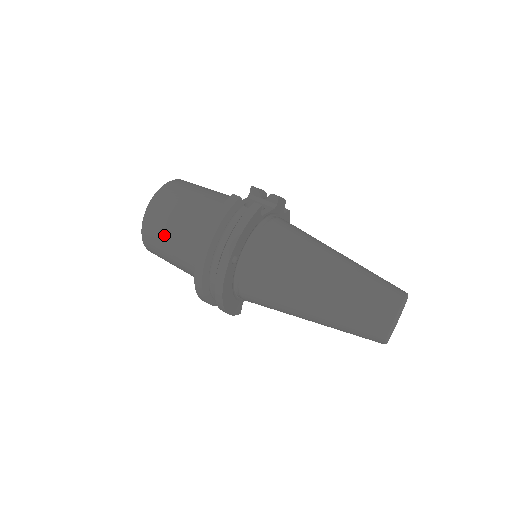
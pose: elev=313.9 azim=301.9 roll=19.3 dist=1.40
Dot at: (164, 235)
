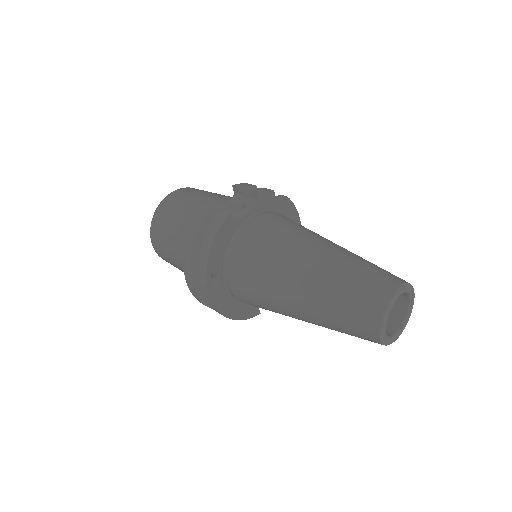
Dot at: (167, 252)
